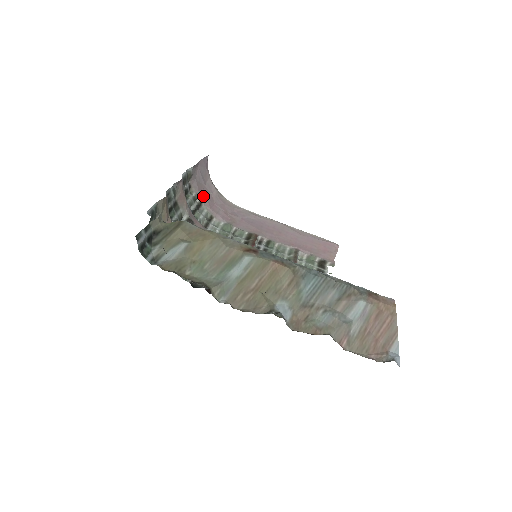
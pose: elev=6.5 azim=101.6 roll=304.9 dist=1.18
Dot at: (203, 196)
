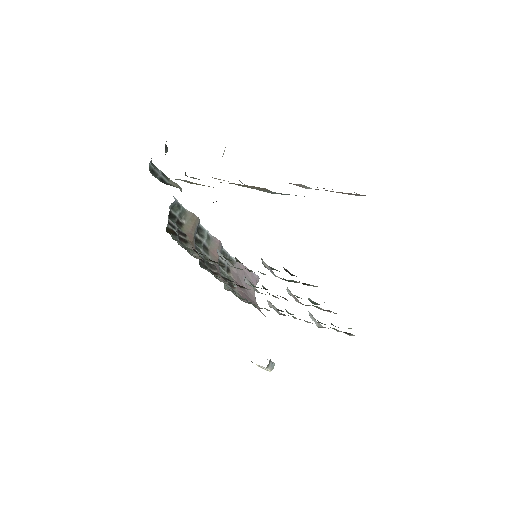
Dot at: (239, 288)
